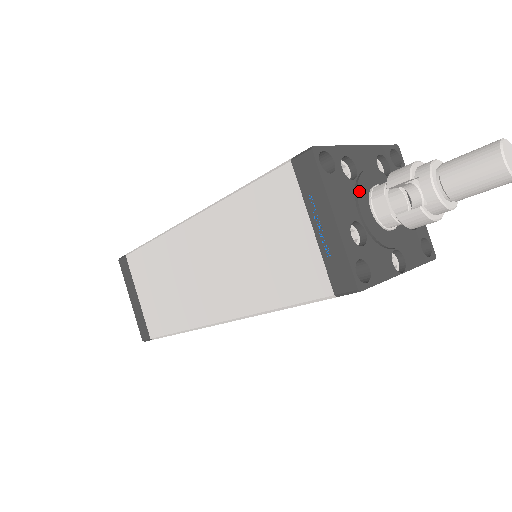
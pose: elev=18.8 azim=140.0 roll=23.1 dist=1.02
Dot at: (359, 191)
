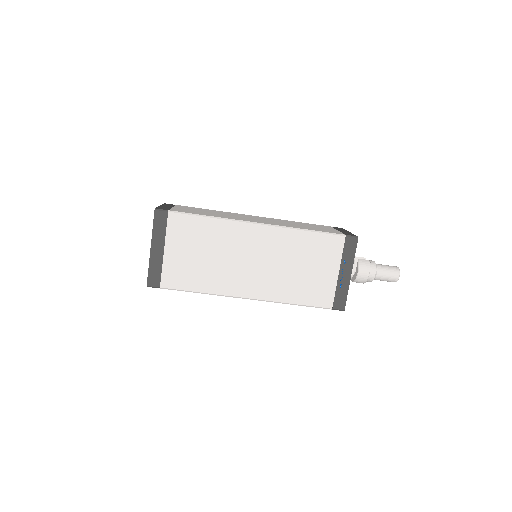
Dot at: occluded
